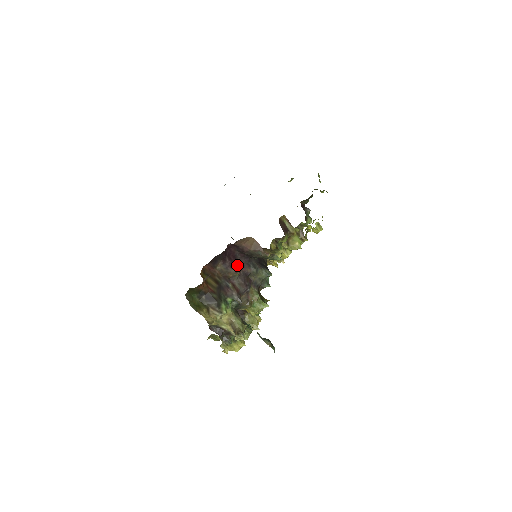
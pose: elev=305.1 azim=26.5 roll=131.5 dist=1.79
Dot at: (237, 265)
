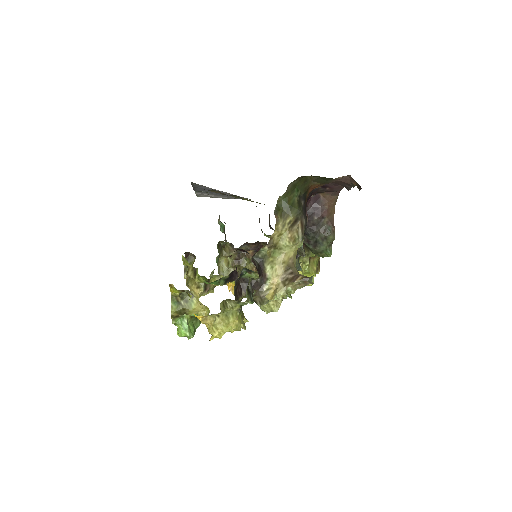
Dot at: occluded
